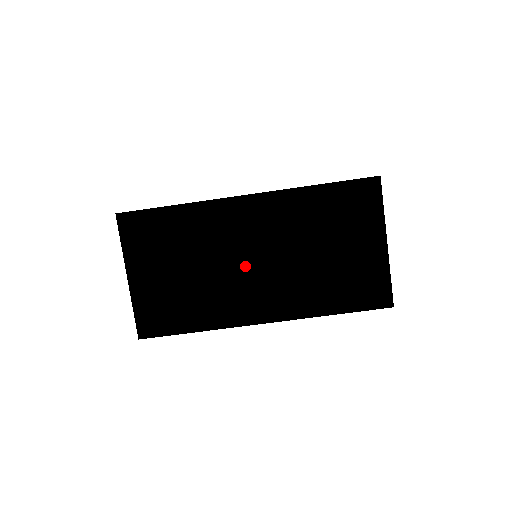
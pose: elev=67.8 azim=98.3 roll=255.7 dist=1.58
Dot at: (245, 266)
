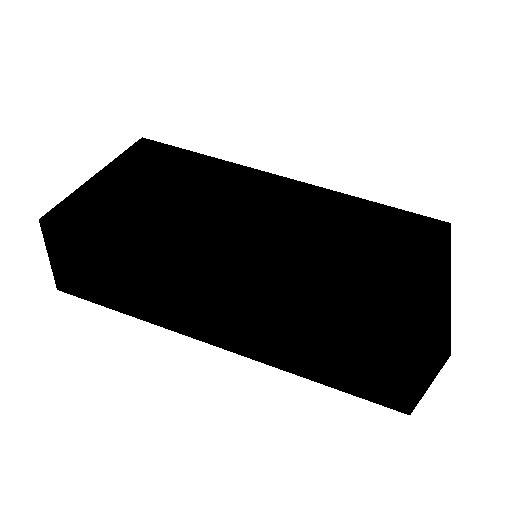
Dot at: (237, 250)
